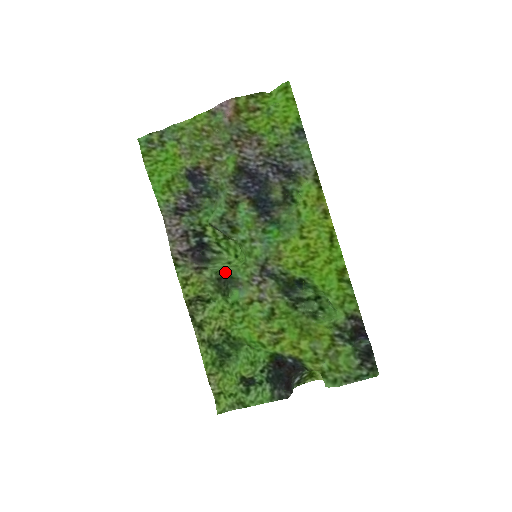
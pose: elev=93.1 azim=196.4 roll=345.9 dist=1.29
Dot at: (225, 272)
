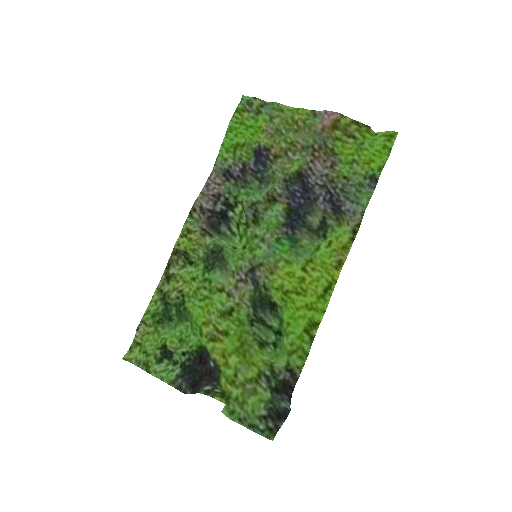
Dot at: (222, 249)
